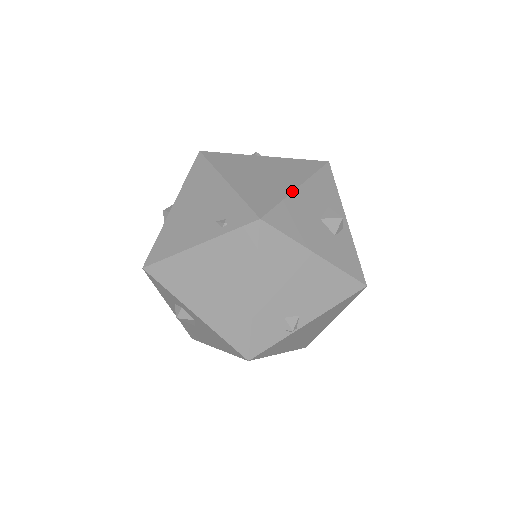
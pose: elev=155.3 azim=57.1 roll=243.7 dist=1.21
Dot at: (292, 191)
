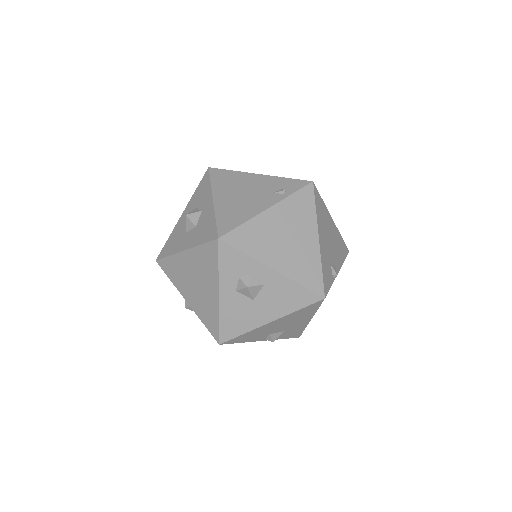
Dot at: occluded
